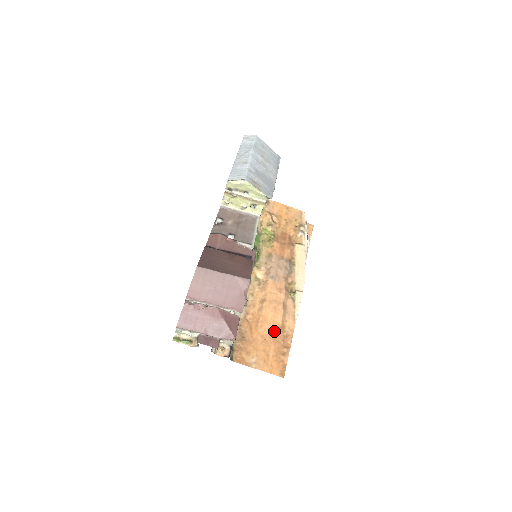
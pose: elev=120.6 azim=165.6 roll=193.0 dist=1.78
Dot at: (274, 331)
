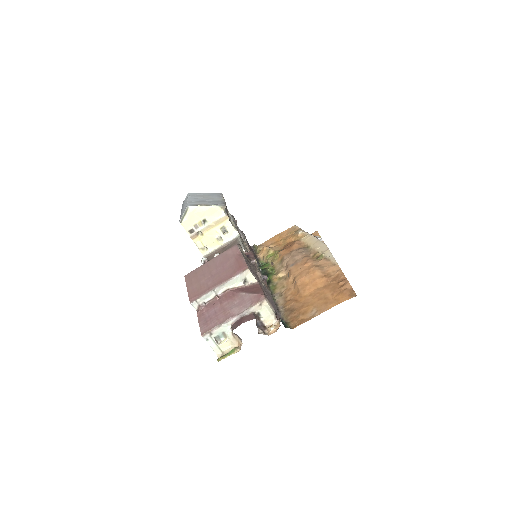
Dot at: (319, 283)
